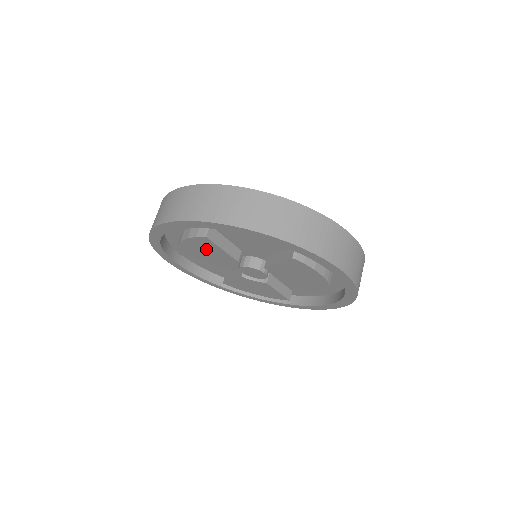
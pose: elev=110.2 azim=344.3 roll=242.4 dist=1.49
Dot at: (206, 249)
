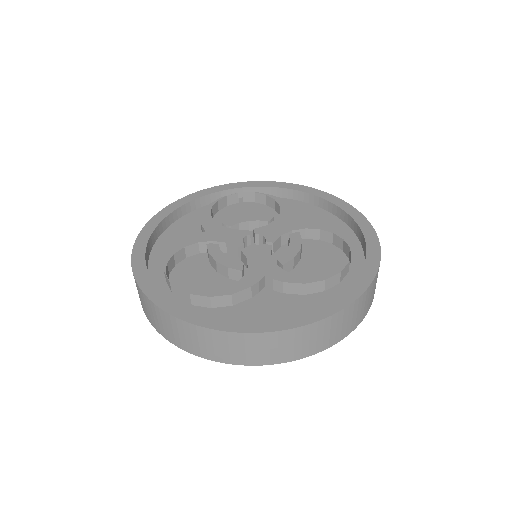
Dot at: occluded
